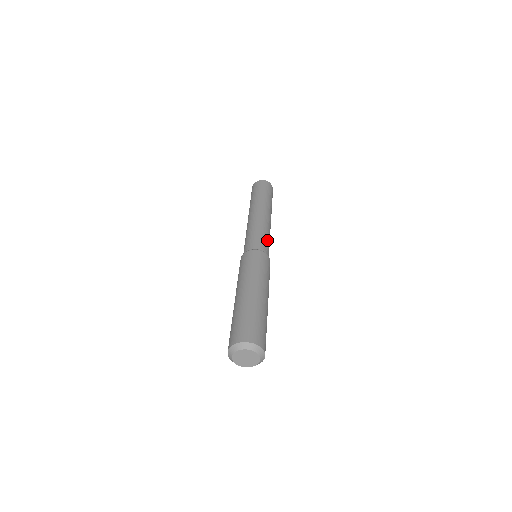
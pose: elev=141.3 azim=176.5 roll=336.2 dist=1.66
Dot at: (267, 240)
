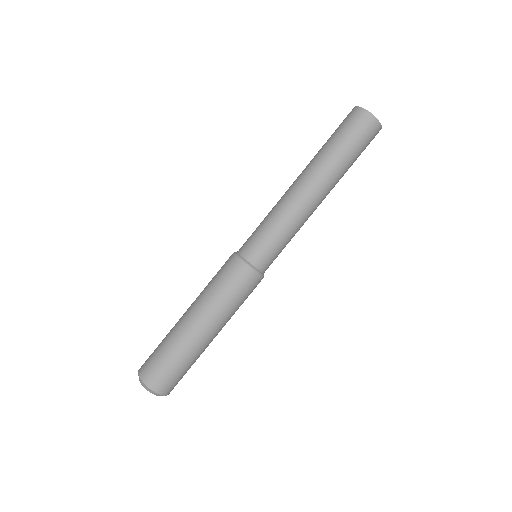
Dot at: (275, 241)
